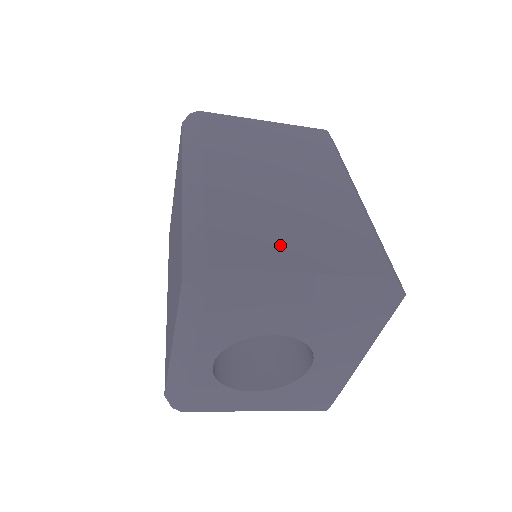
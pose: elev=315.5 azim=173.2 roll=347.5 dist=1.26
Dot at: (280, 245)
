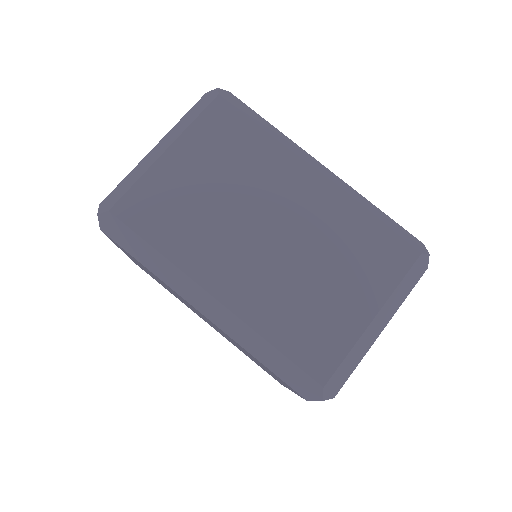
Dot at: (337, 312)
